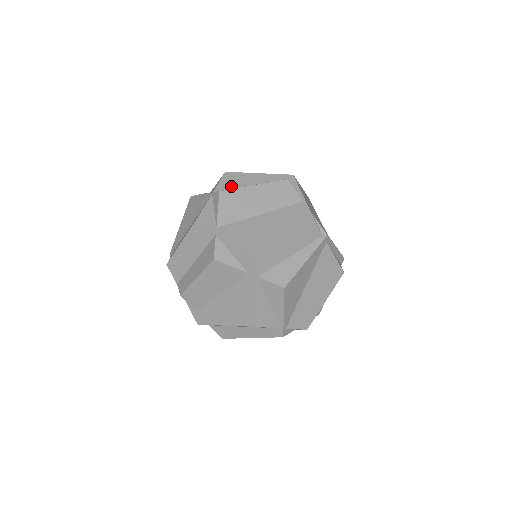
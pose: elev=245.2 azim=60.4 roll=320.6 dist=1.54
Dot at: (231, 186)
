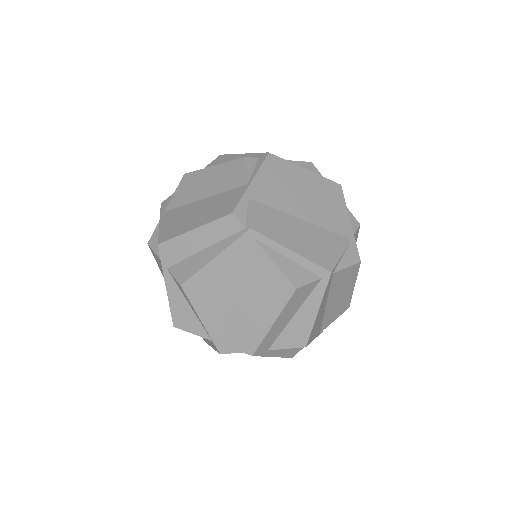
Dot at: occluded
